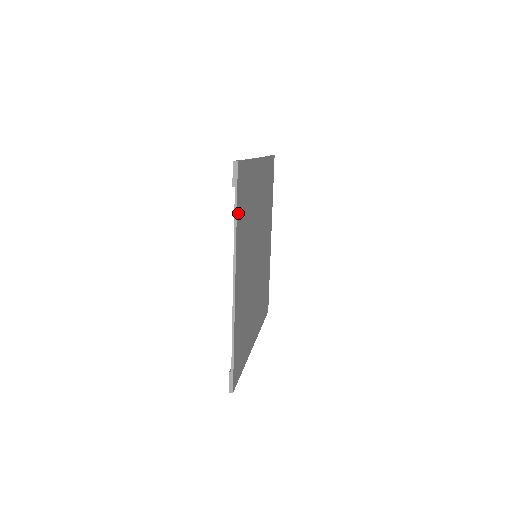
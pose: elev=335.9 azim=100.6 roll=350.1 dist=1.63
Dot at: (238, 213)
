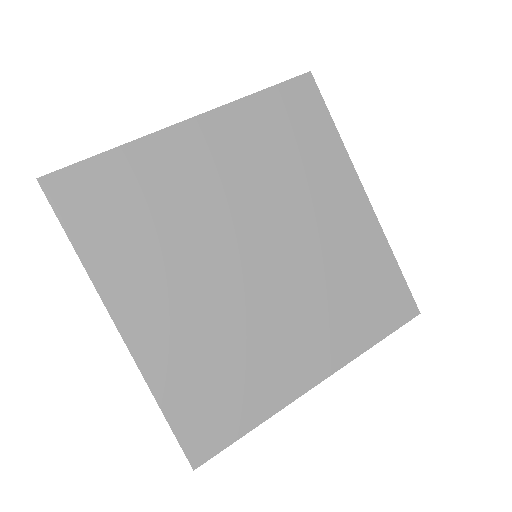
Dot at: (268, 98)
